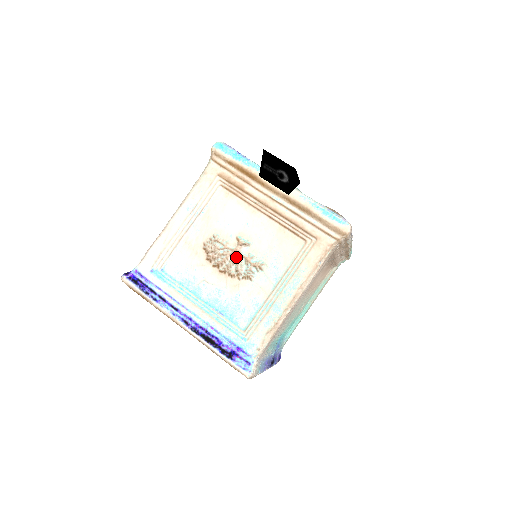
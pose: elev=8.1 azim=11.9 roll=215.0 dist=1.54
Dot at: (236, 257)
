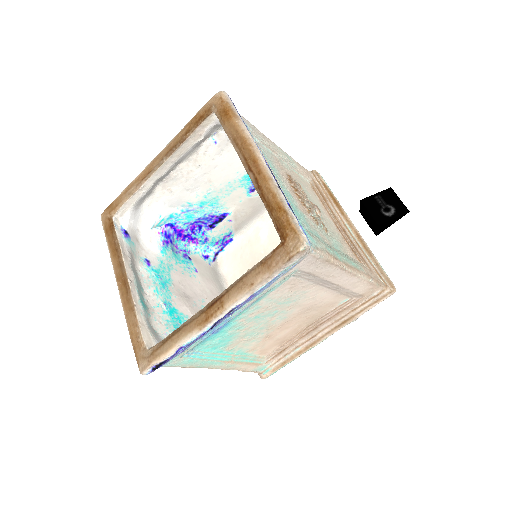
Dot at: (312, 205)
